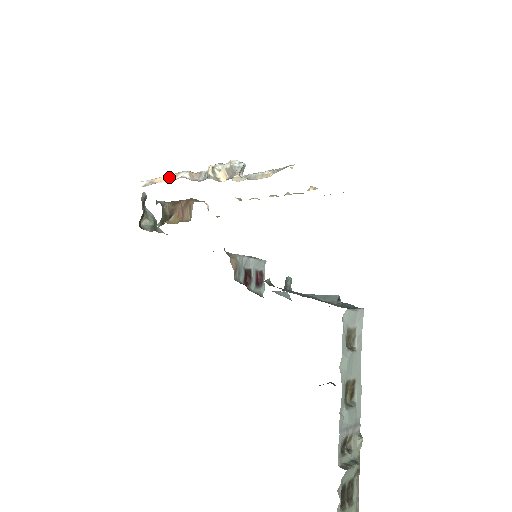
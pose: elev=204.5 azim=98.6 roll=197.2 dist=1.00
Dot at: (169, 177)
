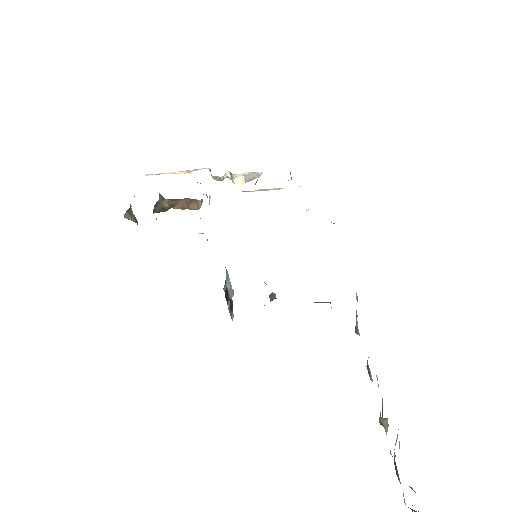
Dot at: (184, 172)
